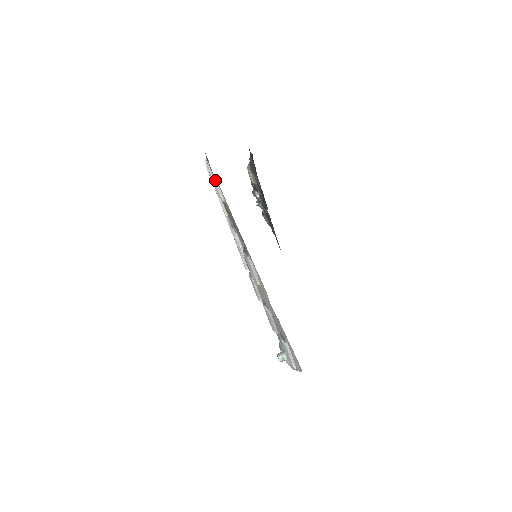
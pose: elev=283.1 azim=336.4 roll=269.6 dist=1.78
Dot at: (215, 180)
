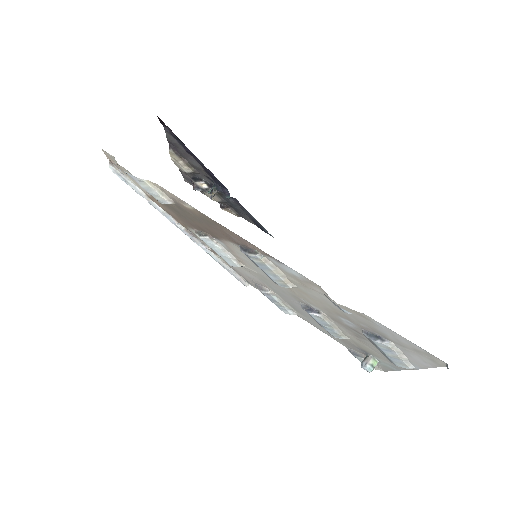
Dot at: occluded
